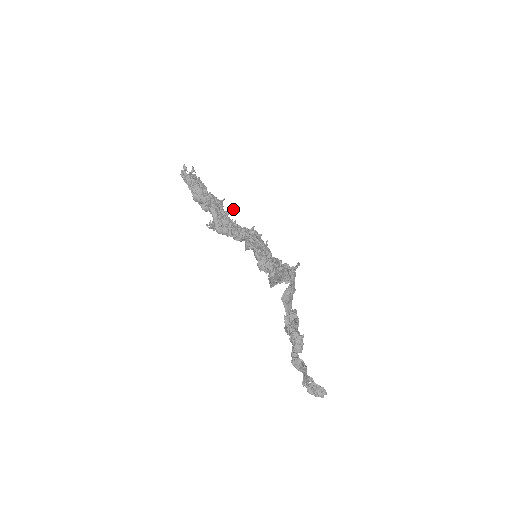
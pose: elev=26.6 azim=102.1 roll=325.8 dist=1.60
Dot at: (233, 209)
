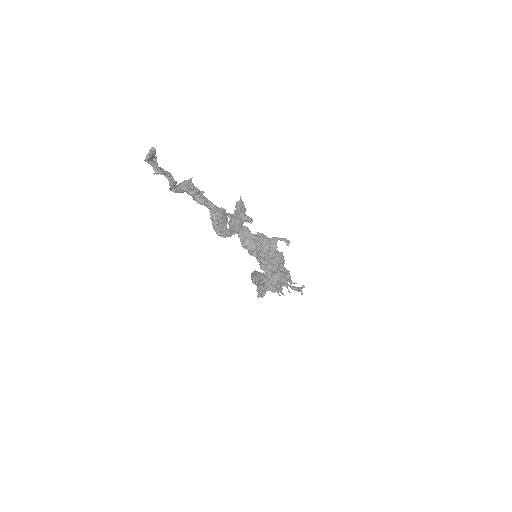
Dot at: occluded
